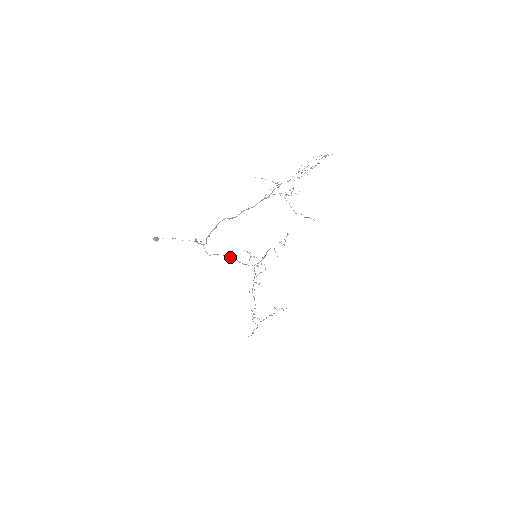
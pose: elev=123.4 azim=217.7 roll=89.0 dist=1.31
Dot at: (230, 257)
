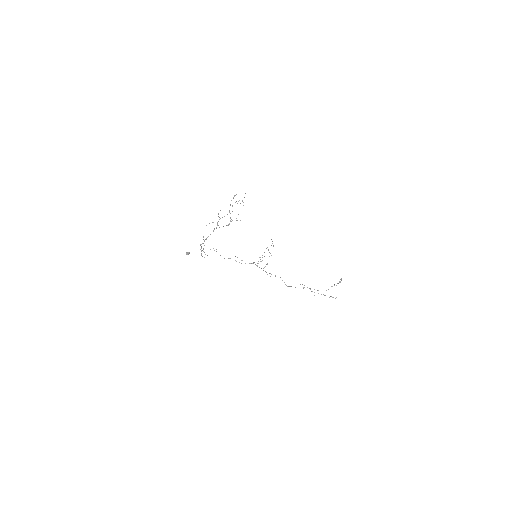
Dot at: occluded
